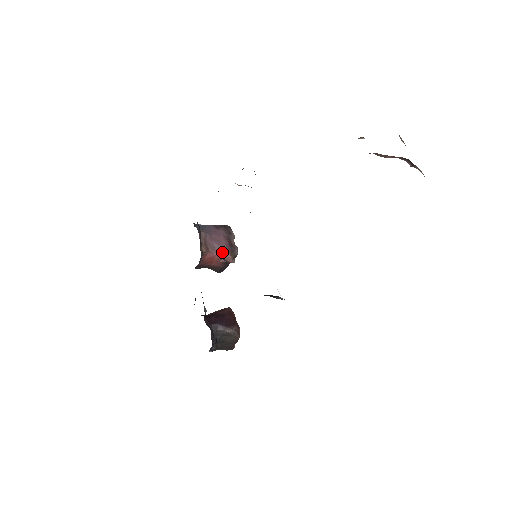
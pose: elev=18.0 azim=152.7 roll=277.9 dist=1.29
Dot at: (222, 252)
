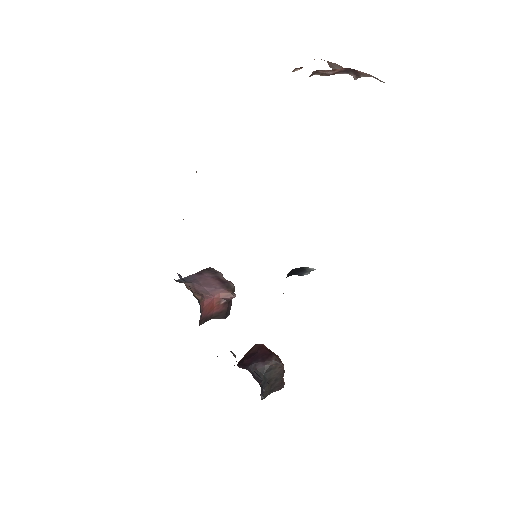
Dot at: (218, 292)
